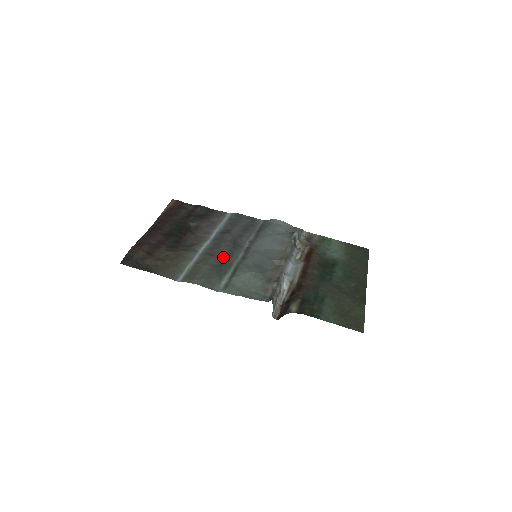
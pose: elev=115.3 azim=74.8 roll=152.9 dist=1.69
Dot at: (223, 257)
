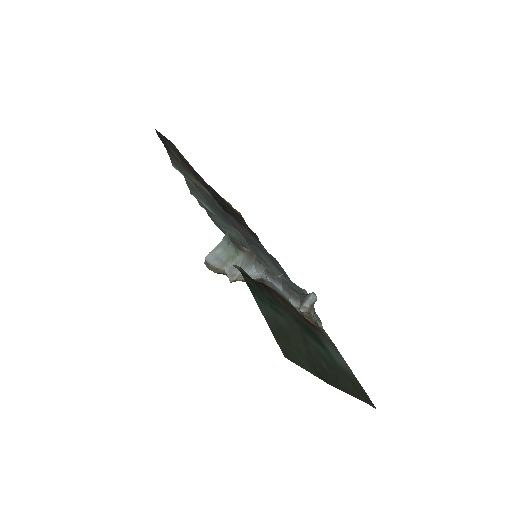
Dot at: (229, 218)
